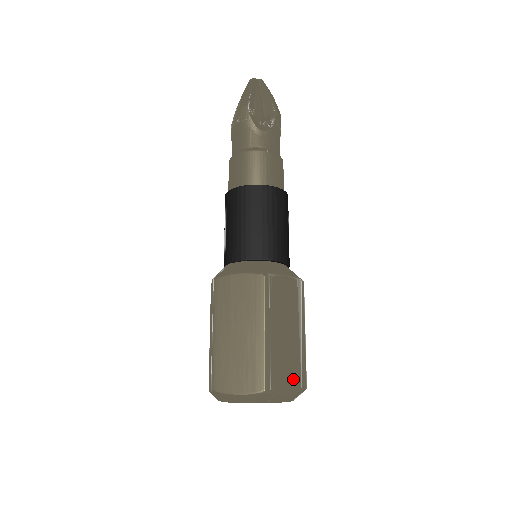
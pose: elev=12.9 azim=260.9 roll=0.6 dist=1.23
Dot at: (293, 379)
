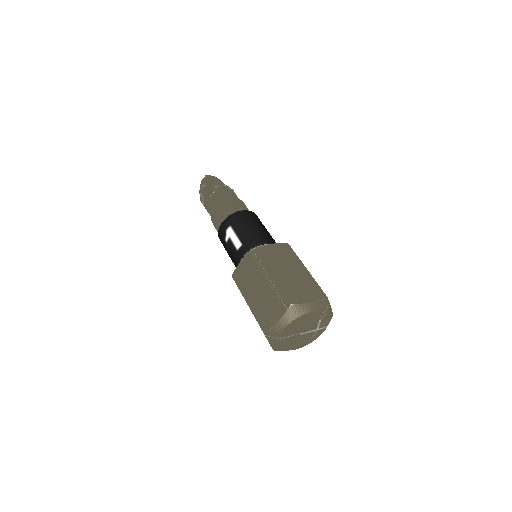
Dot at: occluded
